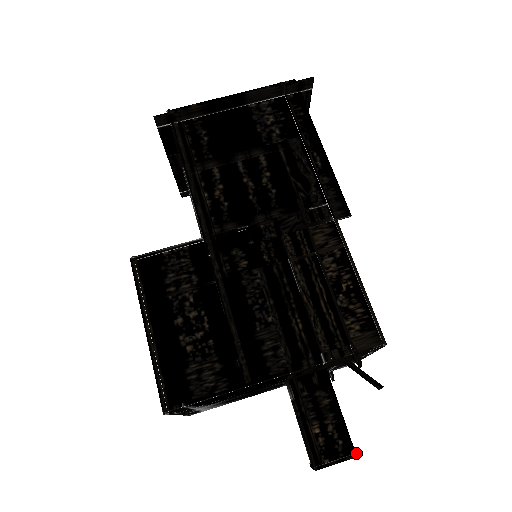
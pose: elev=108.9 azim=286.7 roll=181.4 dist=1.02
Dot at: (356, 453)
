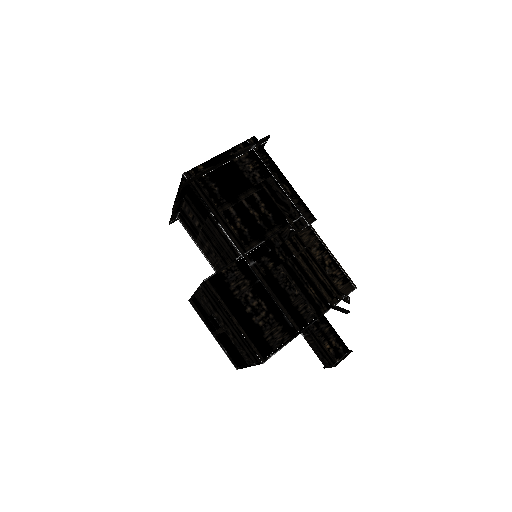
Dot at: (351, 350)
